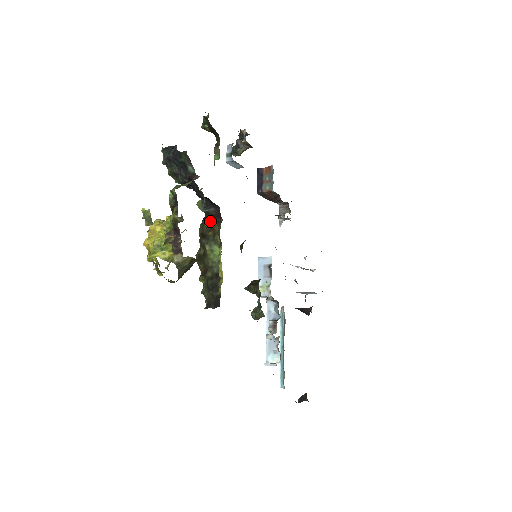
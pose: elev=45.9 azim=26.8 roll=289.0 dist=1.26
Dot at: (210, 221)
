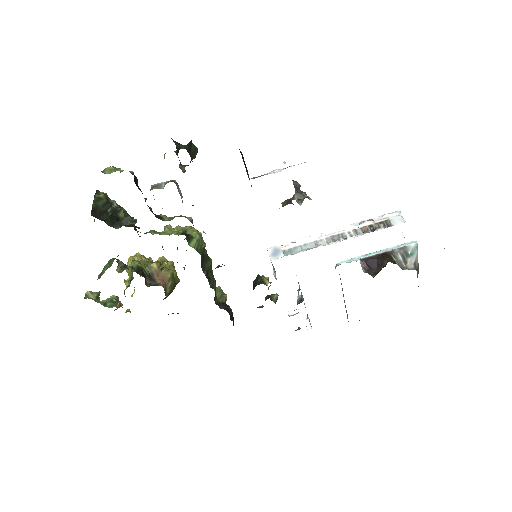
Dot at: occluded
